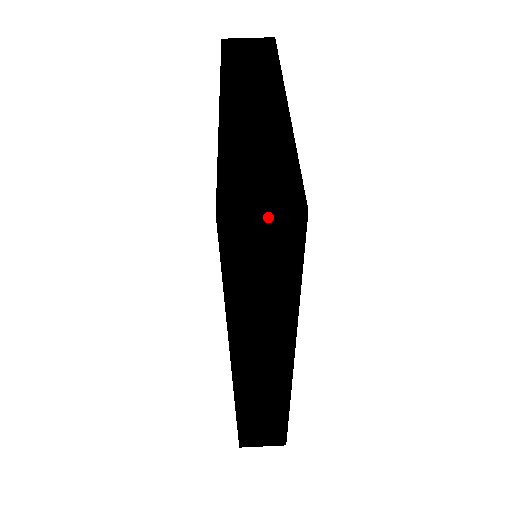
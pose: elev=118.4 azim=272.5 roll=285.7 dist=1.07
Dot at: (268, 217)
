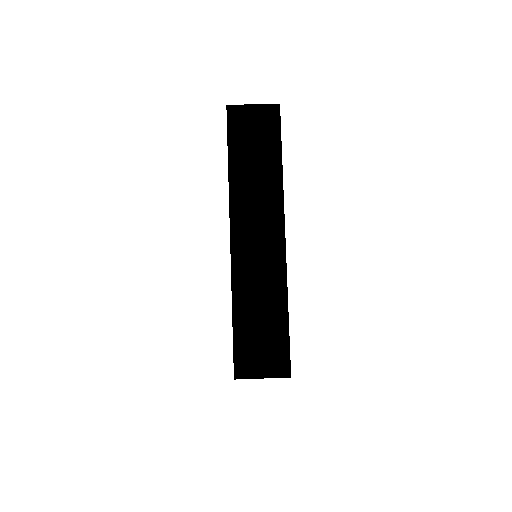
Dot at: (266, 377)
